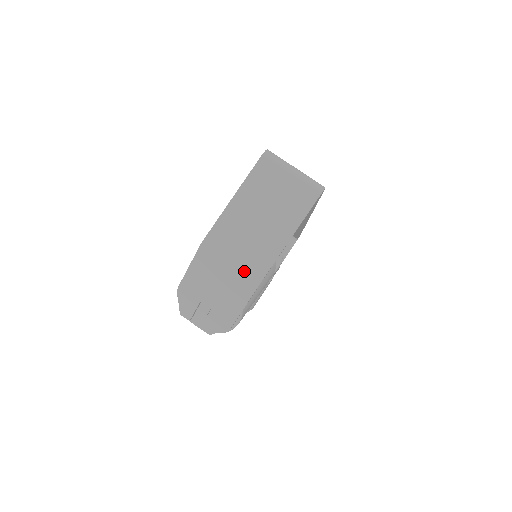
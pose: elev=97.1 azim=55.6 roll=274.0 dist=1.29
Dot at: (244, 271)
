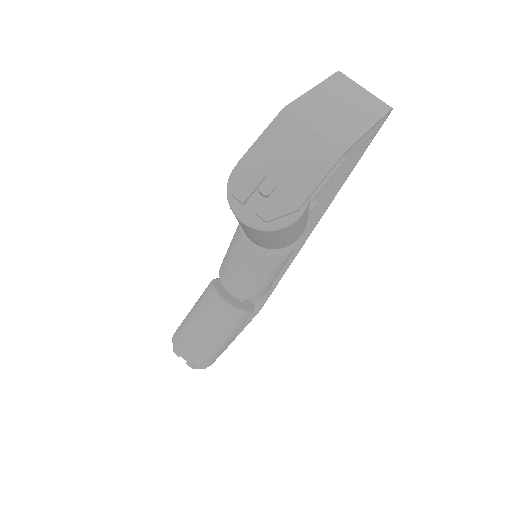
Dot at: (329, 138)
